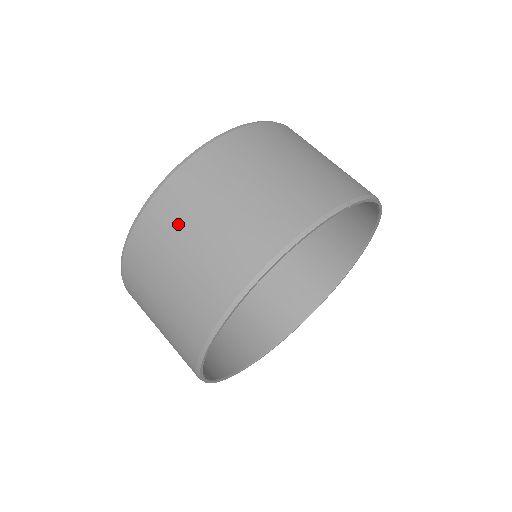
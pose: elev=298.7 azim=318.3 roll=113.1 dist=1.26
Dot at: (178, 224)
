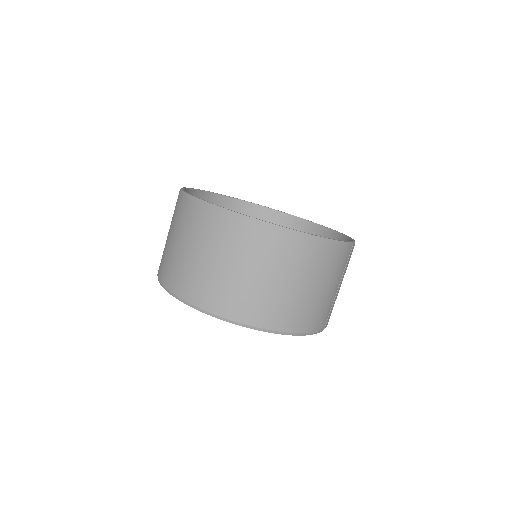
Dot at: (277, 262)
